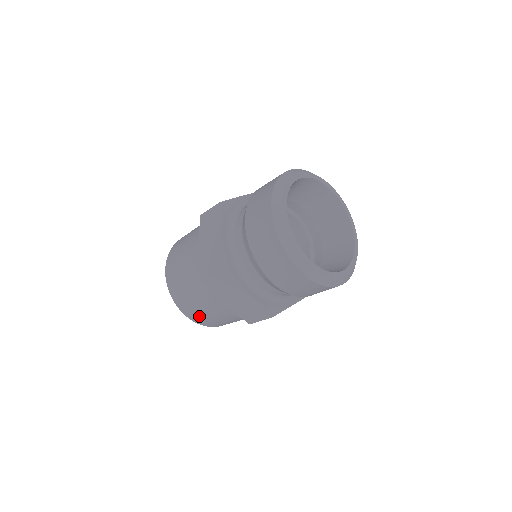
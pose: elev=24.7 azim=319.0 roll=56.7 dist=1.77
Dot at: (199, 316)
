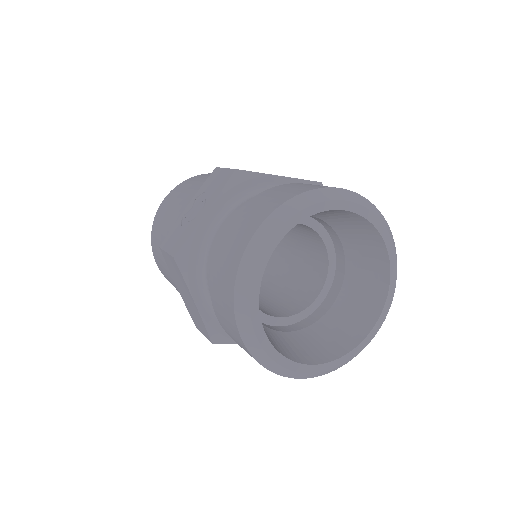
Dot at: occluded
